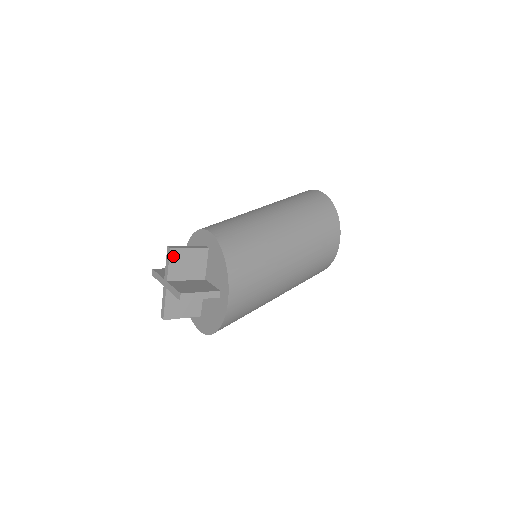
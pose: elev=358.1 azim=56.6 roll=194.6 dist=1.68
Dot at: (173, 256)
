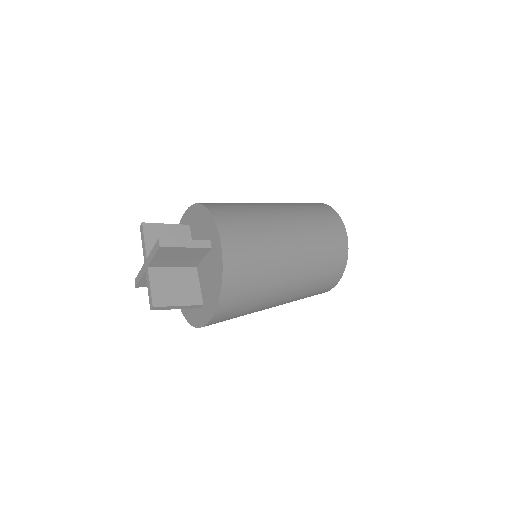
Dot at: (148, 231)
